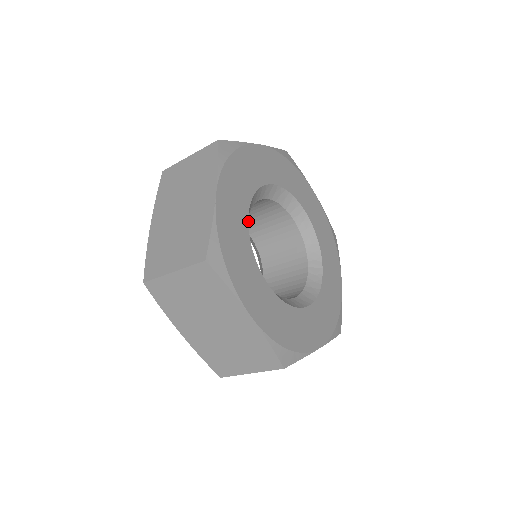
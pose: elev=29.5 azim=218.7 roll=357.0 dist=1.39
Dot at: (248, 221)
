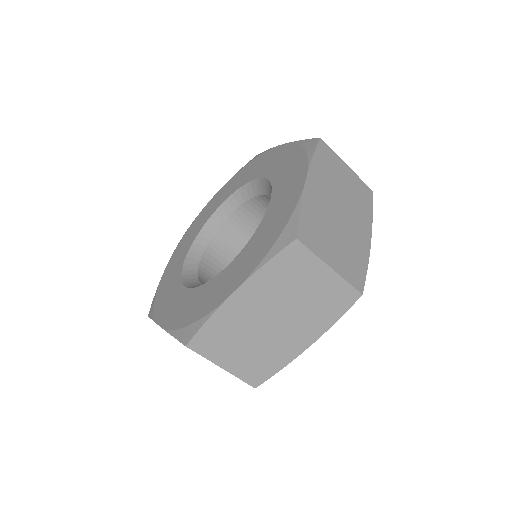
Dot at: occluded
